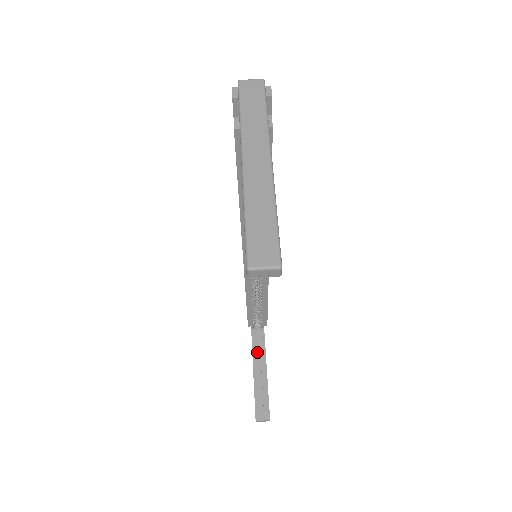
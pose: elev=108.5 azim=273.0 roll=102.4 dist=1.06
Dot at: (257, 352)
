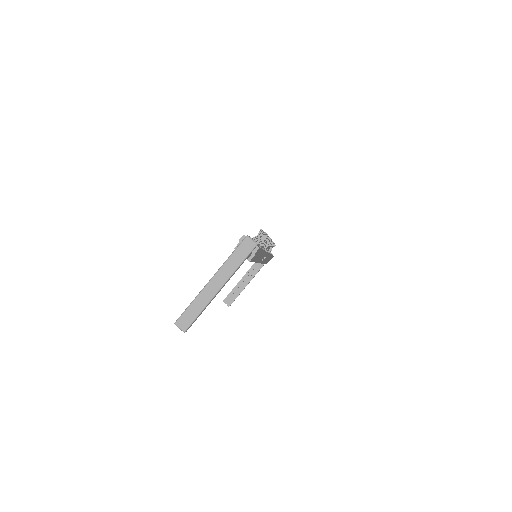
Dot at: (252, 271)
